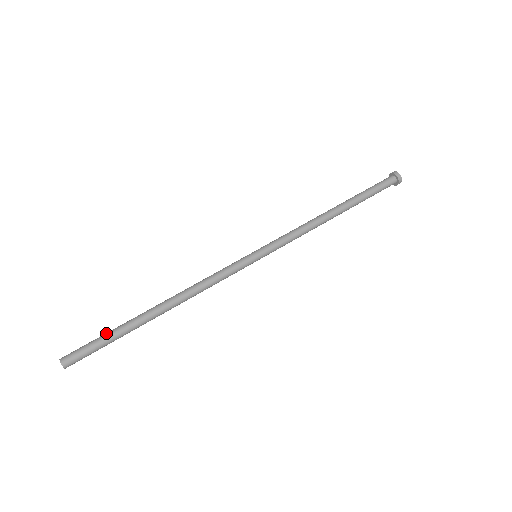
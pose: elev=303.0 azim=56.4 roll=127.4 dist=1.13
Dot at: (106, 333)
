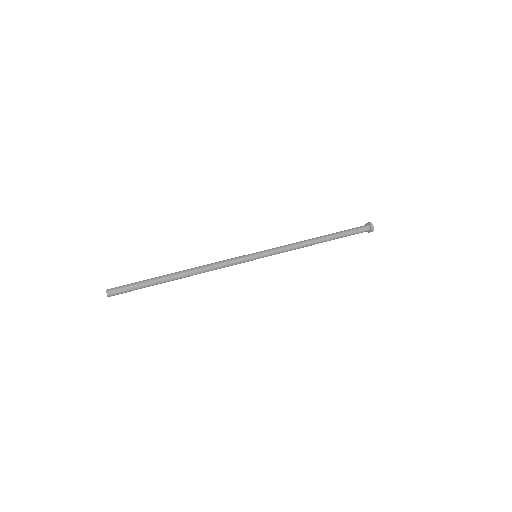
Dot at: (141, 281)
